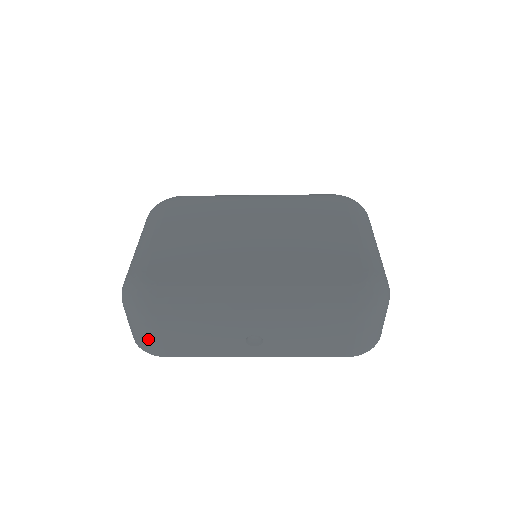
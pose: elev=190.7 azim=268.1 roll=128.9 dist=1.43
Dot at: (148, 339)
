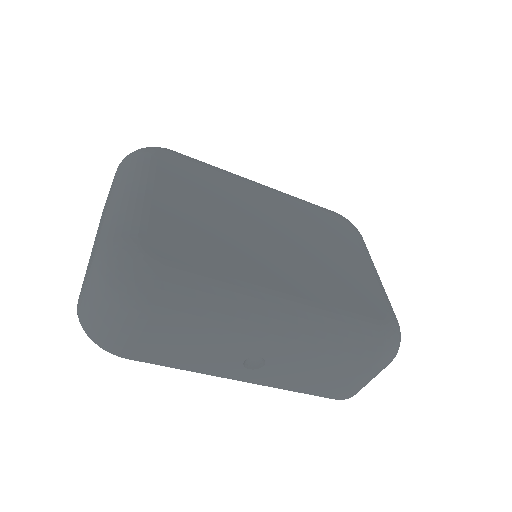
Dot at: (118, 331)
